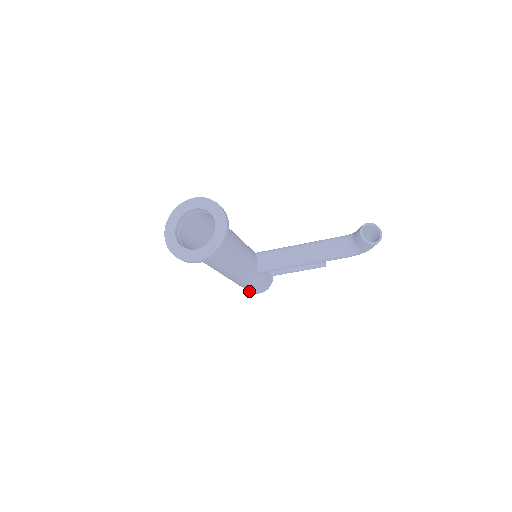
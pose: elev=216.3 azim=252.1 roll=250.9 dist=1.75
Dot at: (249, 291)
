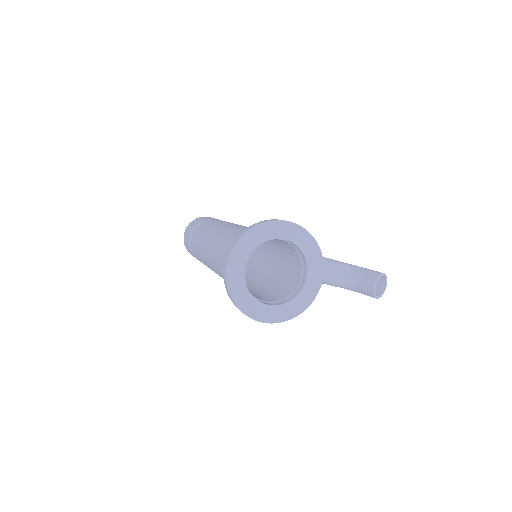
Dot at: occluded
